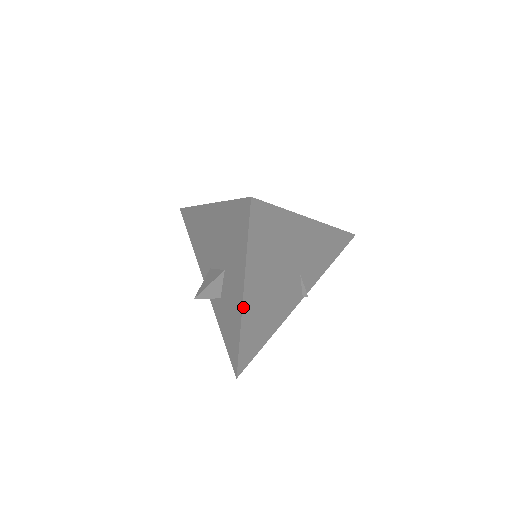
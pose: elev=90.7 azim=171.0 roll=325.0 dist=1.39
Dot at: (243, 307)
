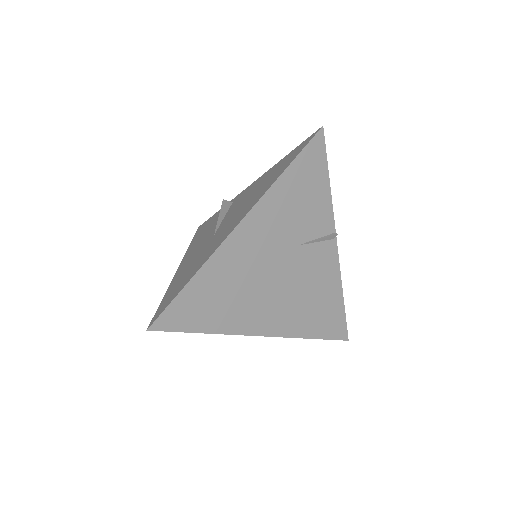
Dot at: (271, 335)
